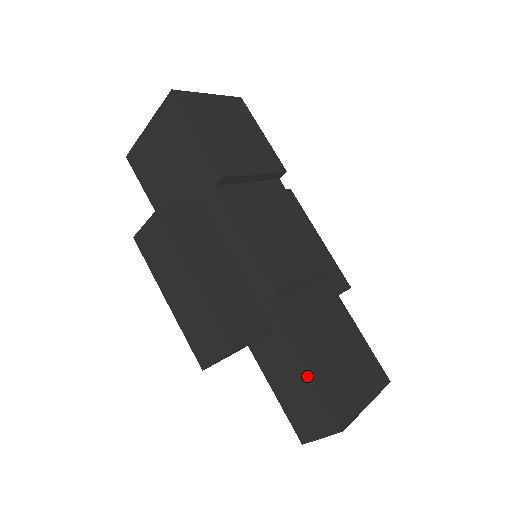
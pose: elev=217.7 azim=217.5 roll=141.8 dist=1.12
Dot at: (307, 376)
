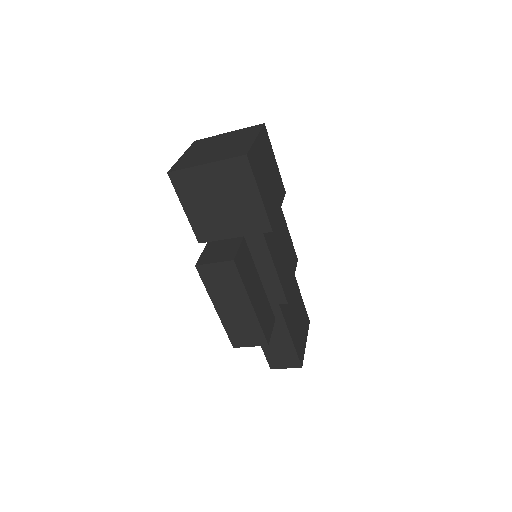
Dot at: (290, 343)
